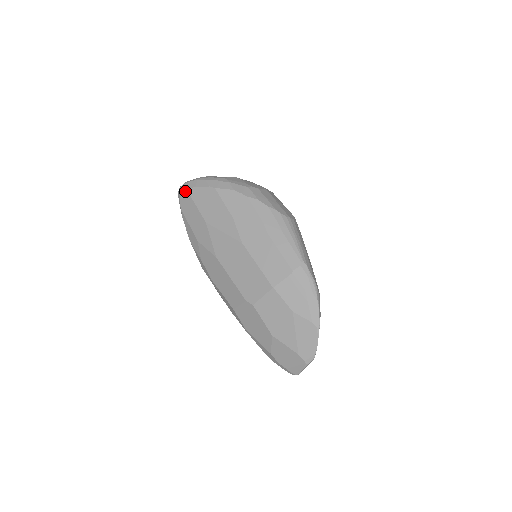
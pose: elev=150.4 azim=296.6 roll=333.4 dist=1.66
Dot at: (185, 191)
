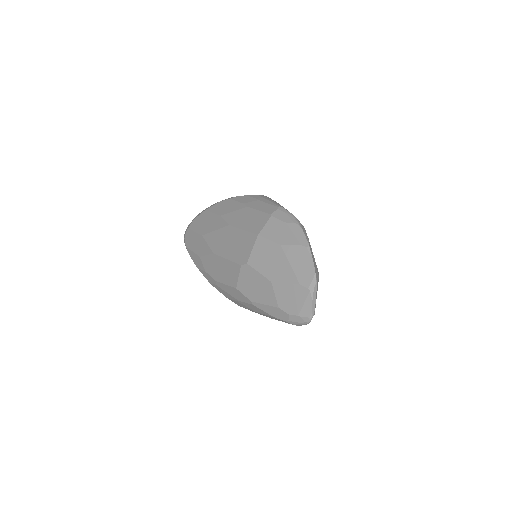
Dot at: (186, 230)
